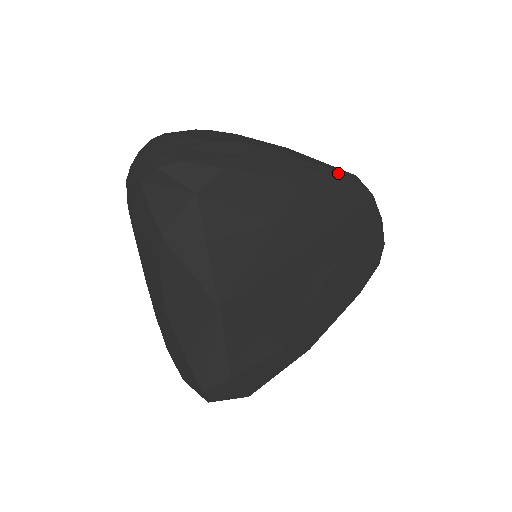
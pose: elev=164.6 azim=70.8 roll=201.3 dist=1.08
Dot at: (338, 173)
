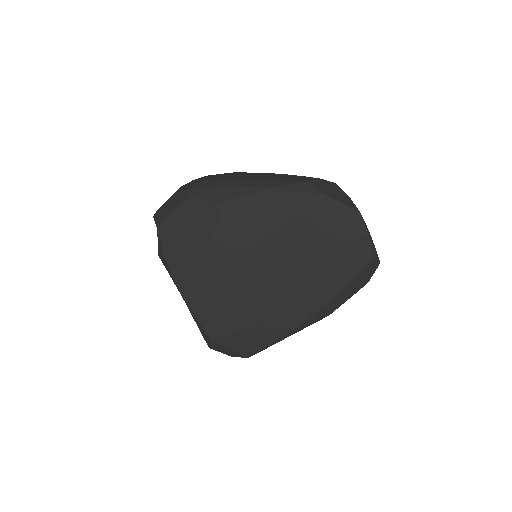
Dot at: (274, 188)
